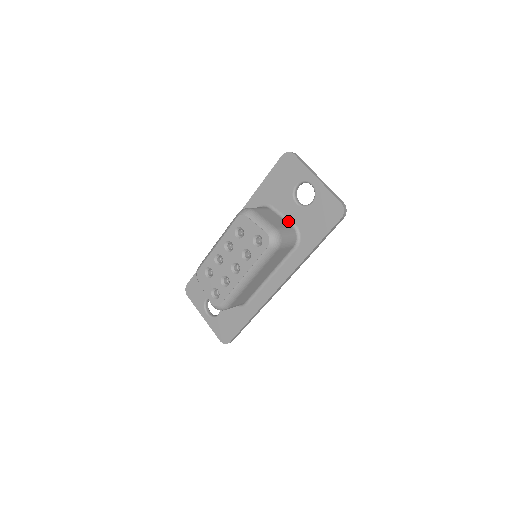
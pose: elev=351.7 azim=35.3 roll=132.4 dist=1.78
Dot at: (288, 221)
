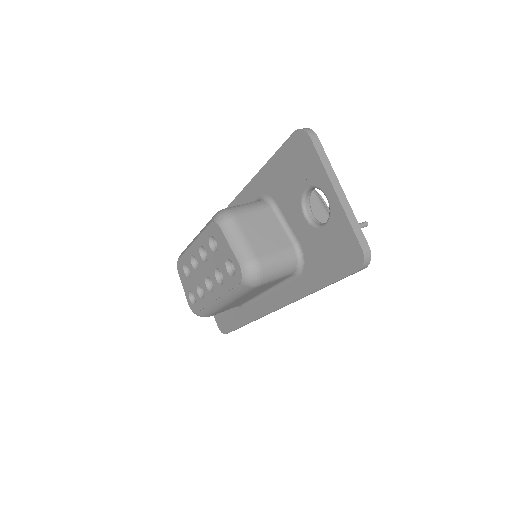
Dot at: (291, 236)
